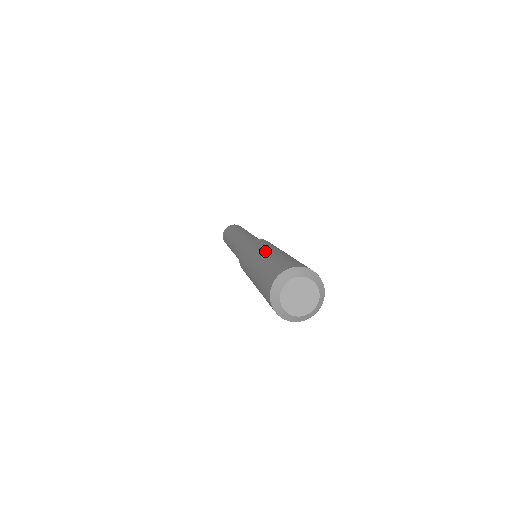
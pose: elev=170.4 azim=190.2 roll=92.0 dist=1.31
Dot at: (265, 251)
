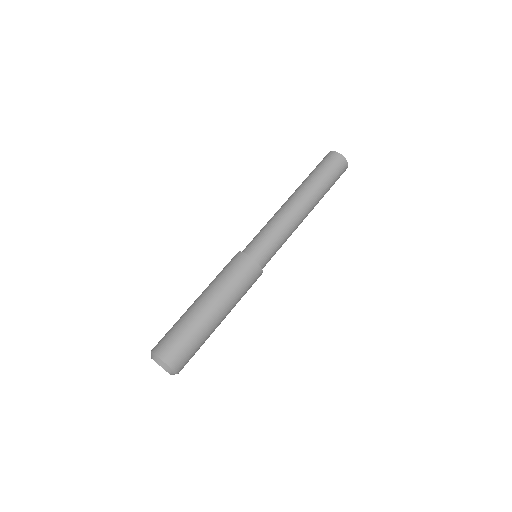
Dot at: (199, 298)
